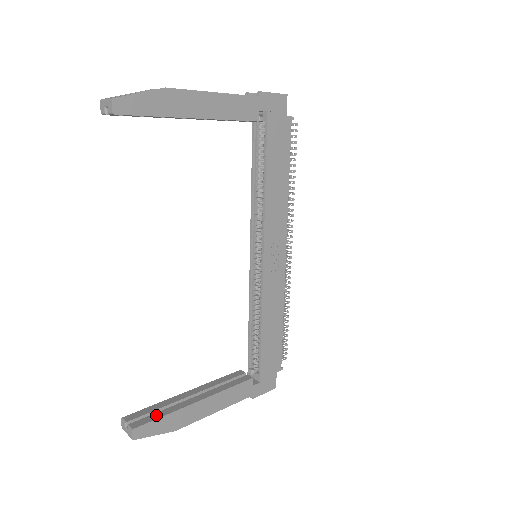
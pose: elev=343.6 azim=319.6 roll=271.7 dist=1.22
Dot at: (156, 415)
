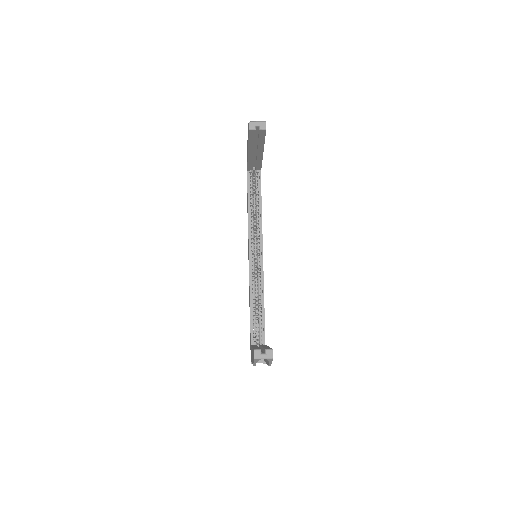
Dot at: occluded
